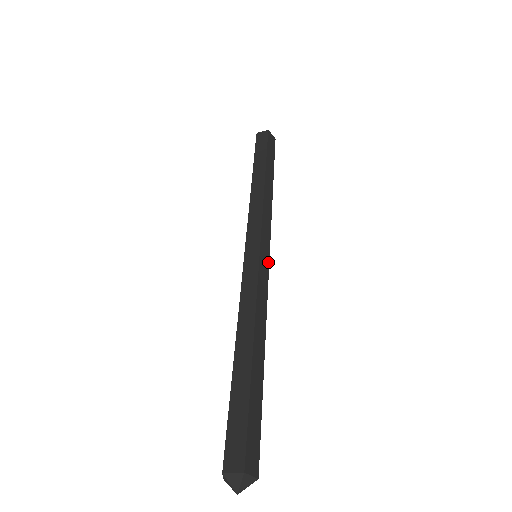
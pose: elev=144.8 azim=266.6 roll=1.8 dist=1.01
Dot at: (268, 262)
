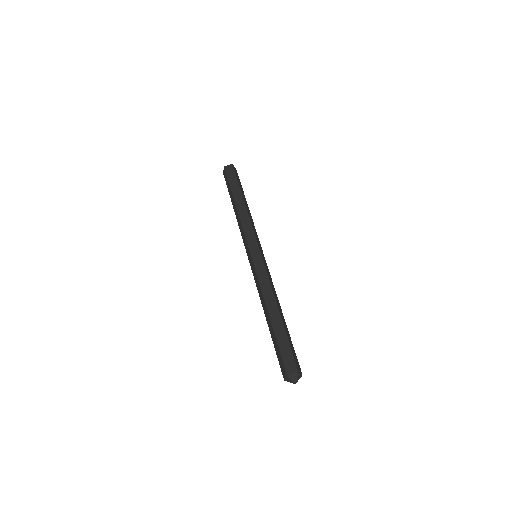
Dot at: occluded
